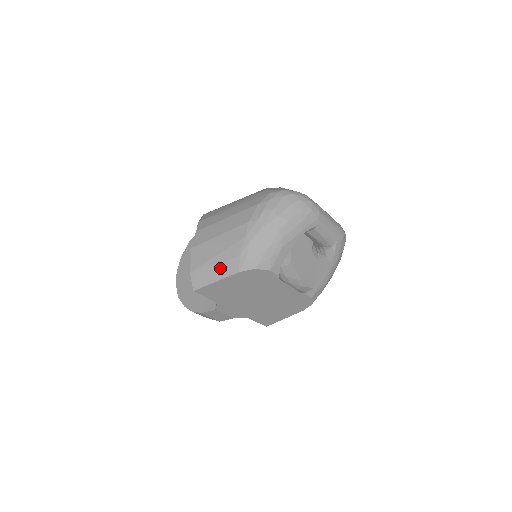
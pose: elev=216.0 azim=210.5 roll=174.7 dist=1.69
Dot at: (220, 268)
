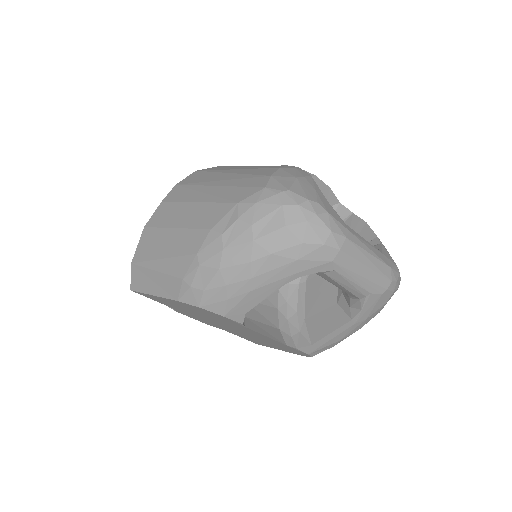
Dot at: (160, 280)
